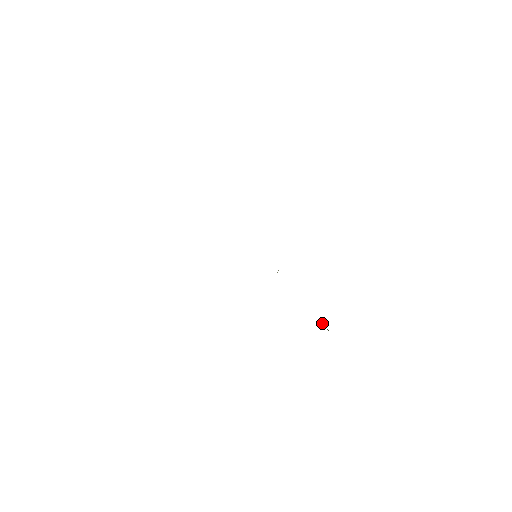
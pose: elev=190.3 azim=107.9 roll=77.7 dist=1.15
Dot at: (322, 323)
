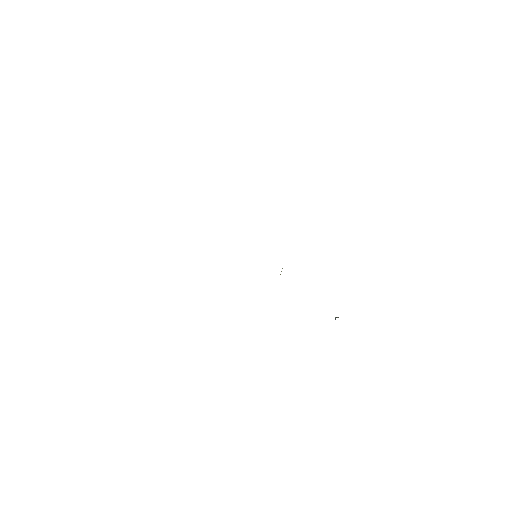
Dot at: (335, 319)
